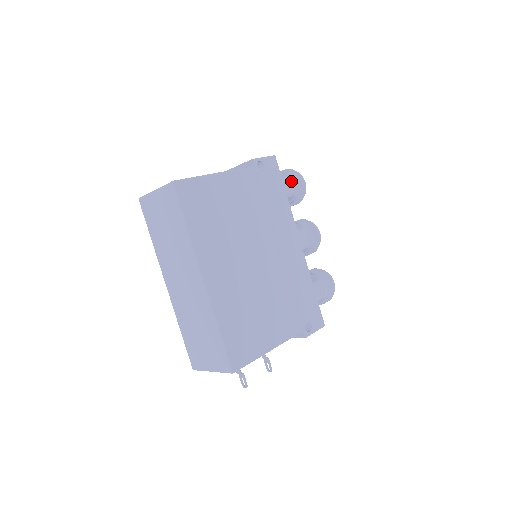
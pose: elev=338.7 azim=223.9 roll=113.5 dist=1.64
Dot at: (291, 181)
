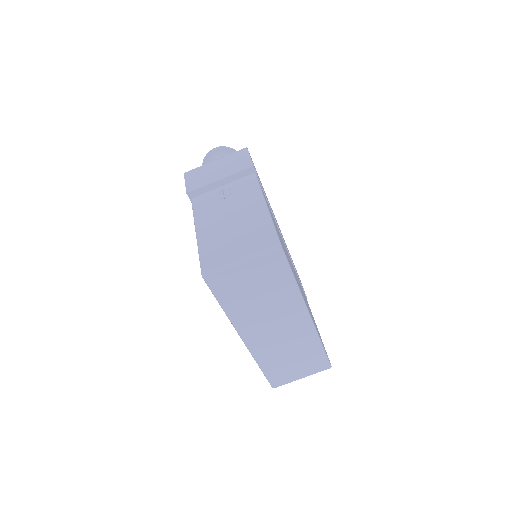
Dot at: occluded
